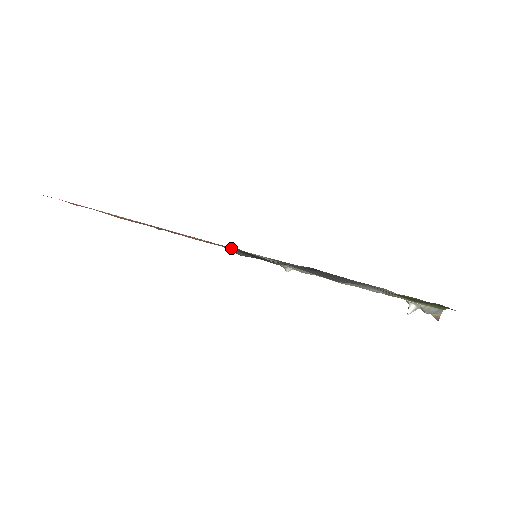
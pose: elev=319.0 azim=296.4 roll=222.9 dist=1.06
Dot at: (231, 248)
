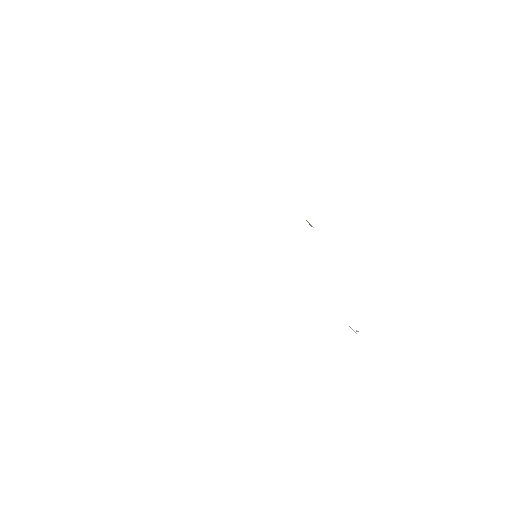
Dot at: occluded
